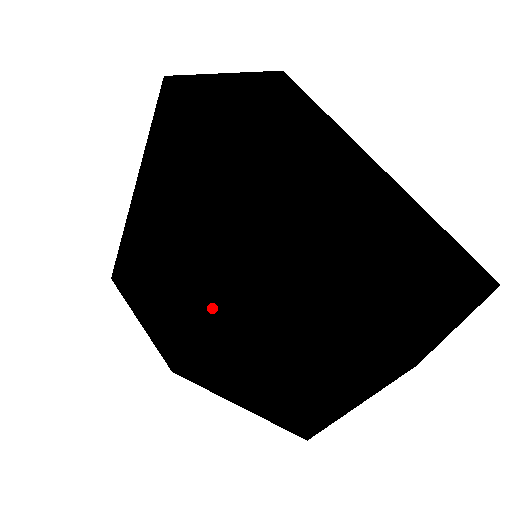
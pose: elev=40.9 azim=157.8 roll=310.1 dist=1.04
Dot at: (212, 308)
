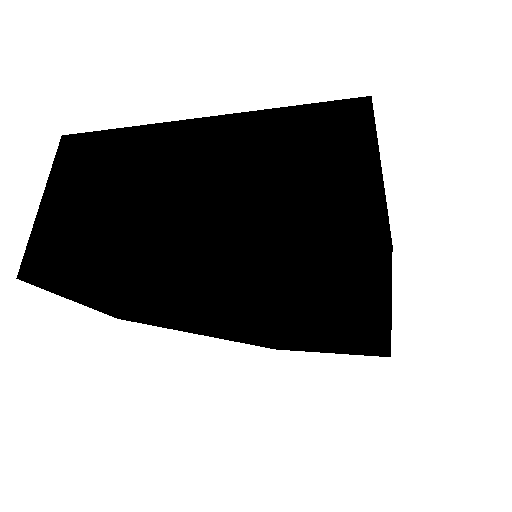
Dot at: (238, 326)
